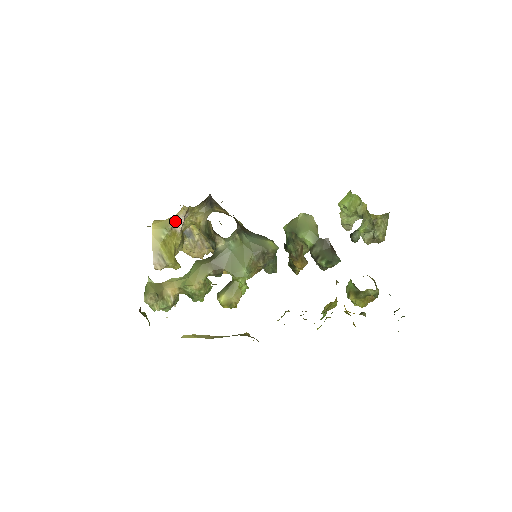
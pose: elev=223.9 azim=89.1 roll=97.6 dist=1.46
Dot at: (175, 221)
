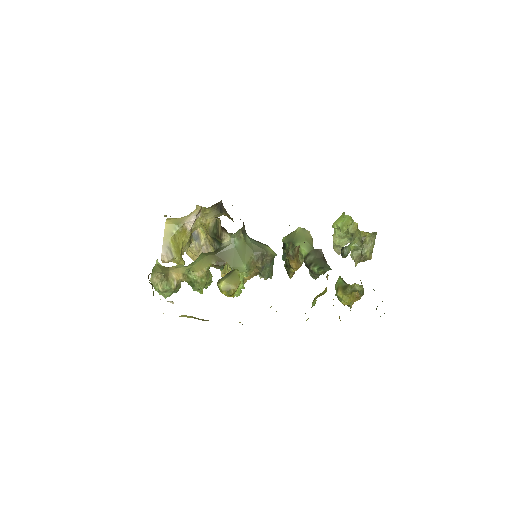
Dot at: (187, 219)
